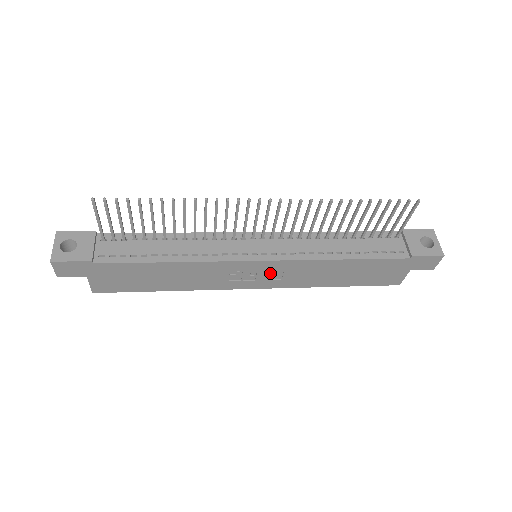
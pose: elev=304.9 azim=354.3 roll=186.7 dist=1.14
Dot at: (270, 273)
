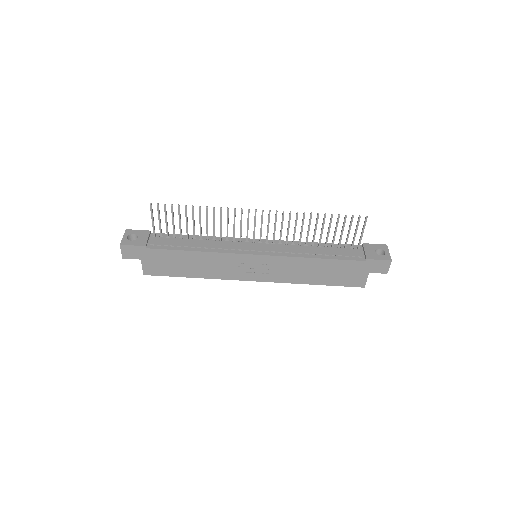
Dot at: (265, 267)
